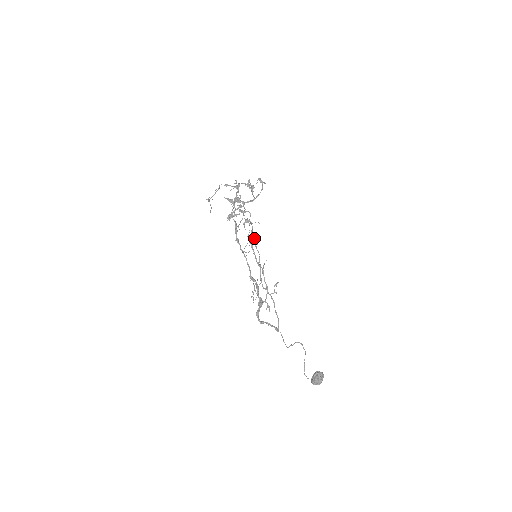
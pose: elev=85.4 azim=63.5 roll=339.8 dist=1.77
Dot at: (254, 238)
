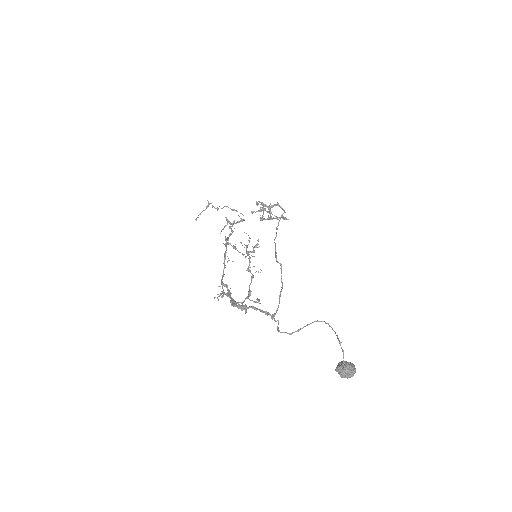
Dot at: (256, 247)
